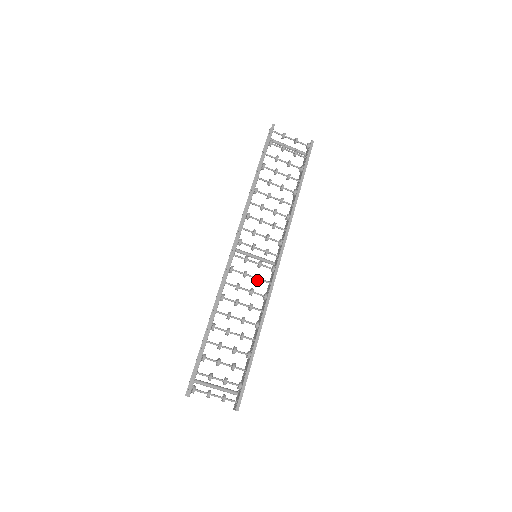
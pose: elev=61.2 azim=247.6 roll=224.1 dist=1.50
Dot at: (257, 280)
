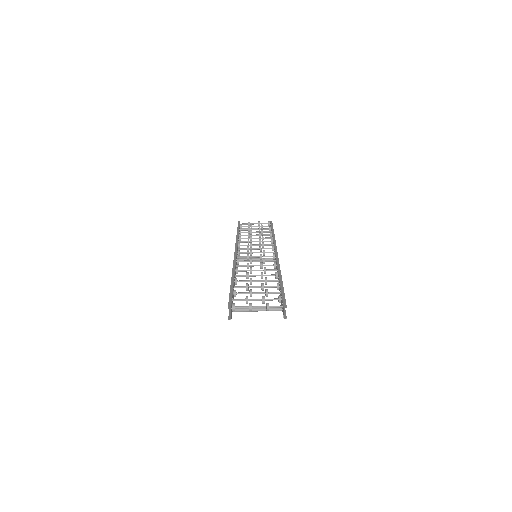
Dot at: (263, 261)
